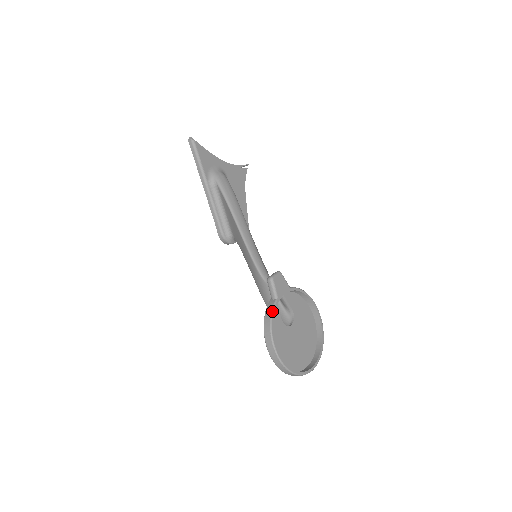
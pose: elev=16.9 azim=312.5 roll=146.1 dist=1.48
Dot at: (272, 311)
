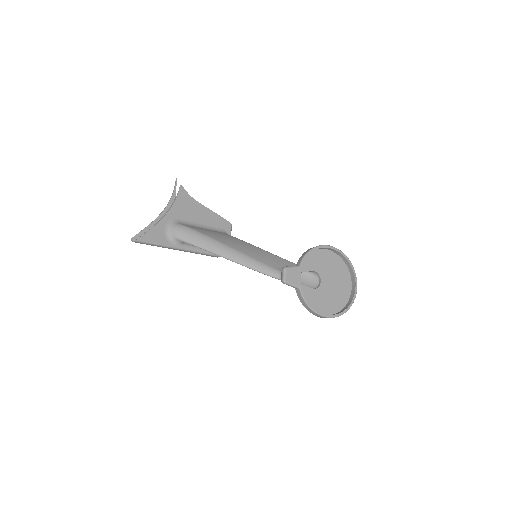
Dot at: (304, 300)
